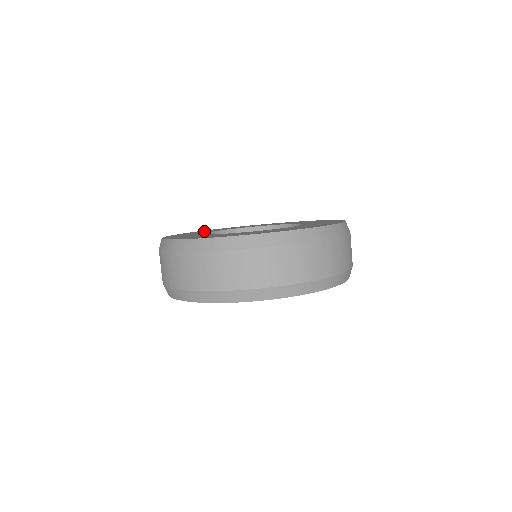
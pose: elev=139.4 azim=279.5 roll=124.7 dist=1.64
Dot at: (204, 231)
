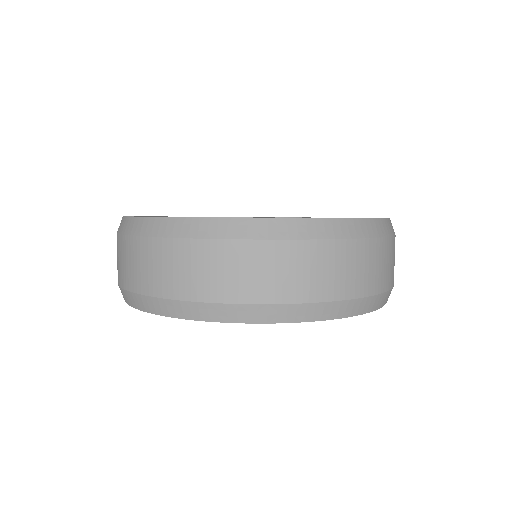
Dot at: occluded
